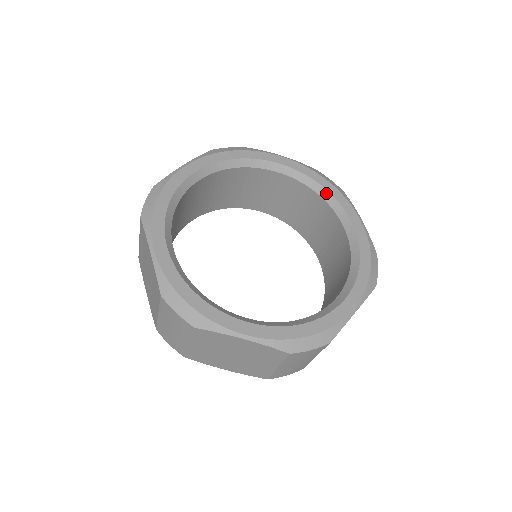
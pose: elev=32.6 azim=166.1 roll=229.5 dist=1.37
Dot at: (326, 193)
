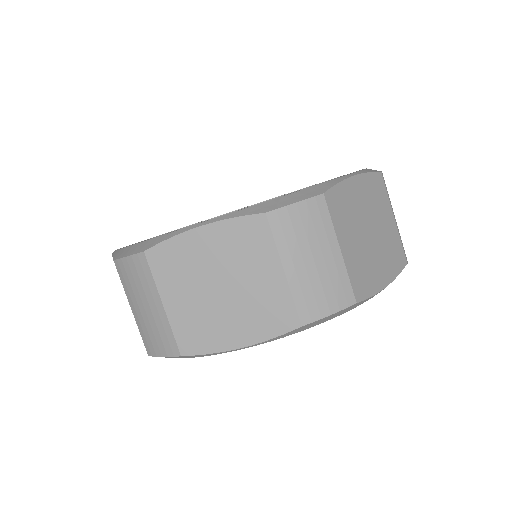
Dot at: occluded
